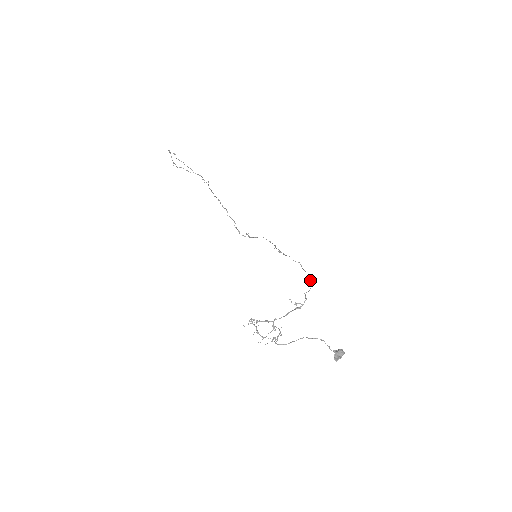
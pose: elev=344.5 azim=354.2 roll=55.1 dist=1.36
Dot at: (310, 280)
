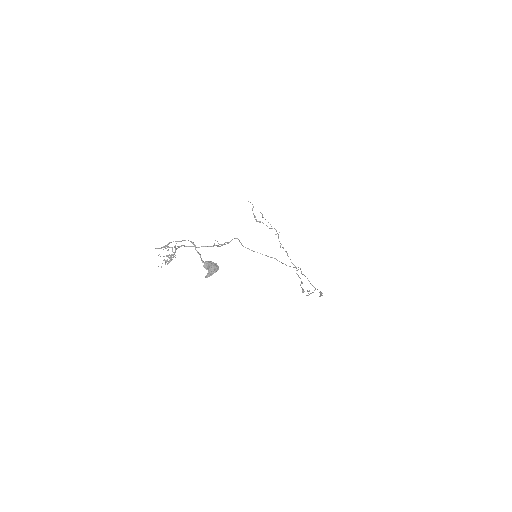
Dot at: (281, 262)
